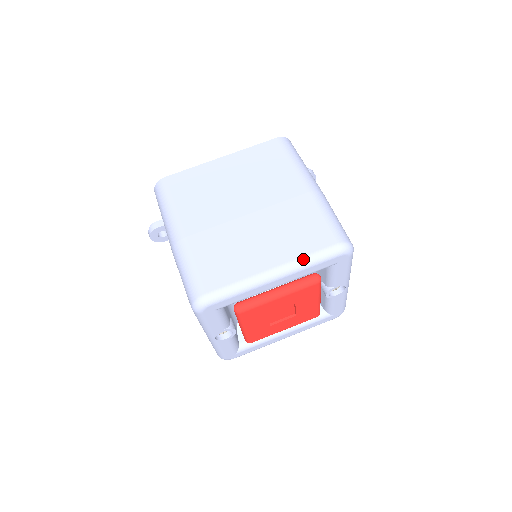
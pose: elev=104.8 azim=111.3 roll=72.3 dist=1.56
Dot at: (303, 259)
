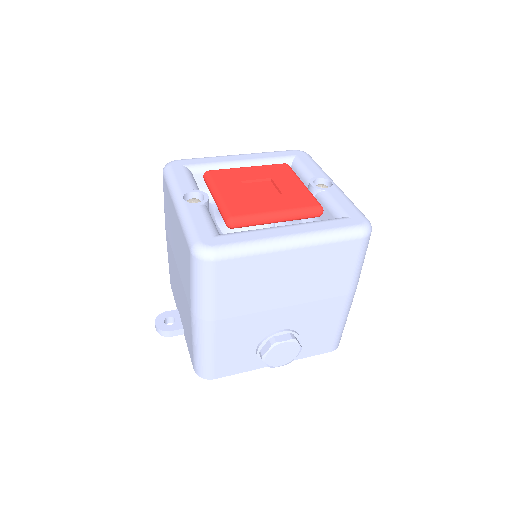
Dot at: occluded
